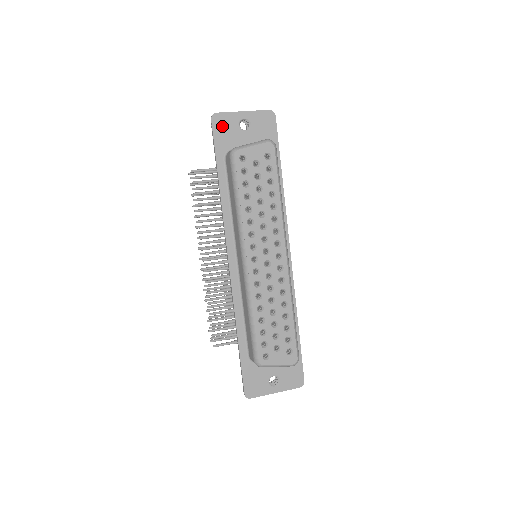
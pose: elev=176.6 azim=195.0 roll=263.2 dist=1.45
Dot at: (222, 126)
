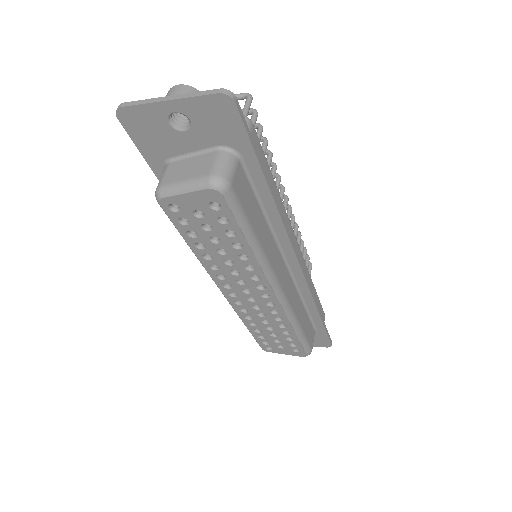
Dot at: (140, 127)
